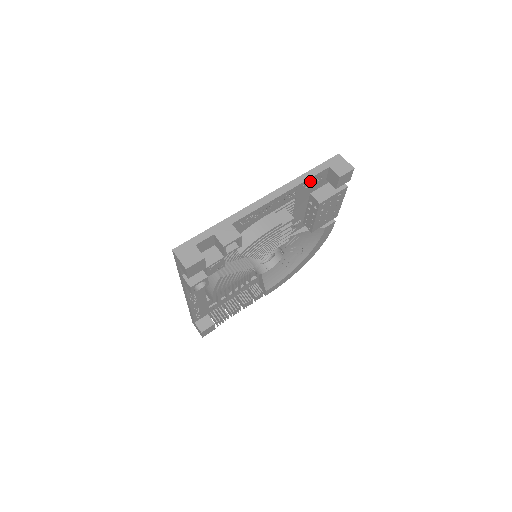
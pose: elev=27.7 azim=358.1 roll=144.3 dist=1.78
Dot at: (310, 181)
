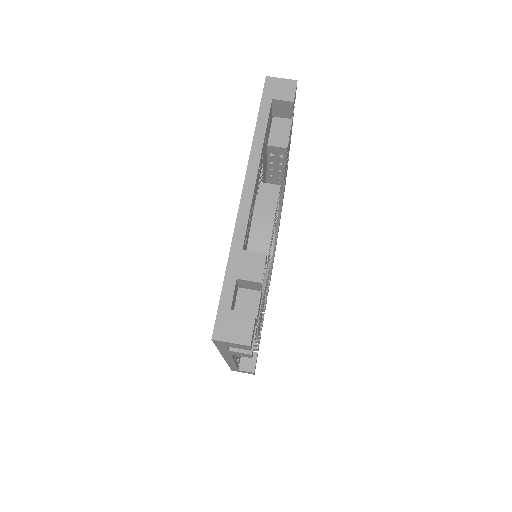
Dot at: (266, 131)
